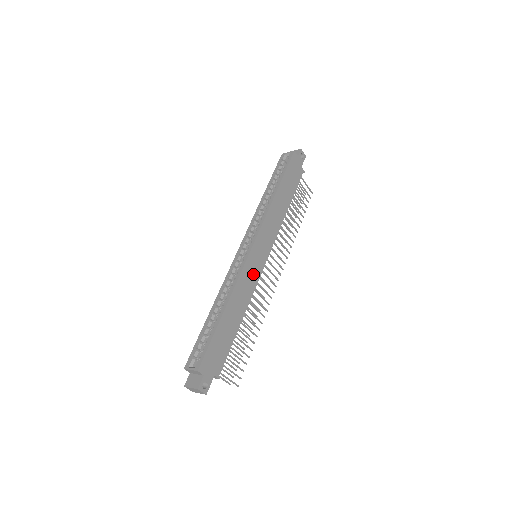
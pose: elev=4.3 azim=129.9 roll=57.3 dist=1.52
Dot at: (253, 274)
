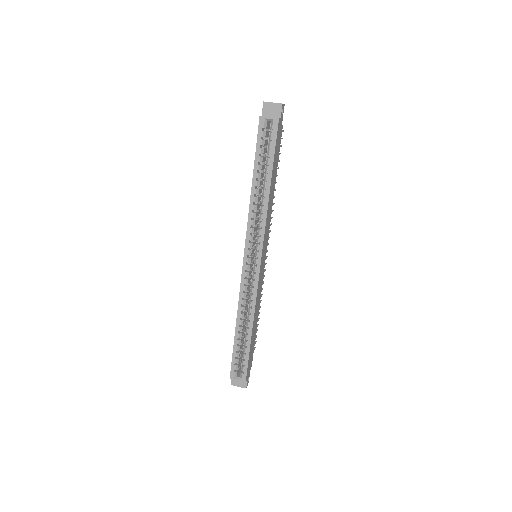
Dot at: (261, 280)
